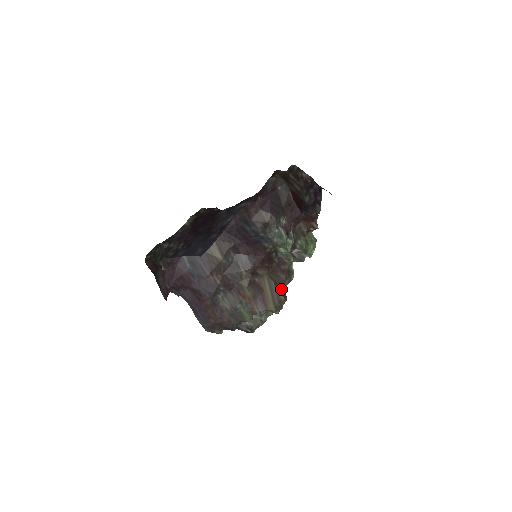
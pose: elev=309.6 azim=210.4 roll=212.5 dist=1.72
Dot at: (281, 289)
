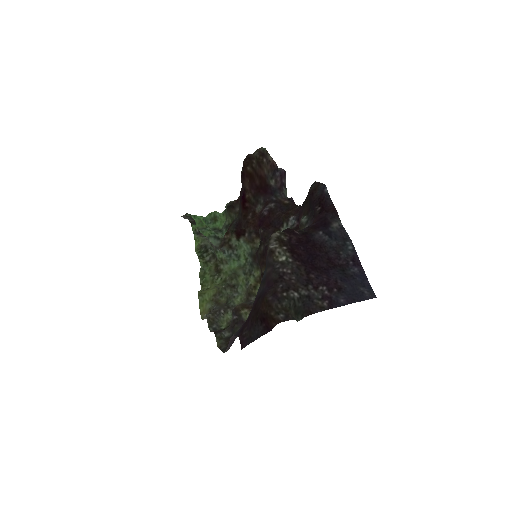
Dot at: occluded
